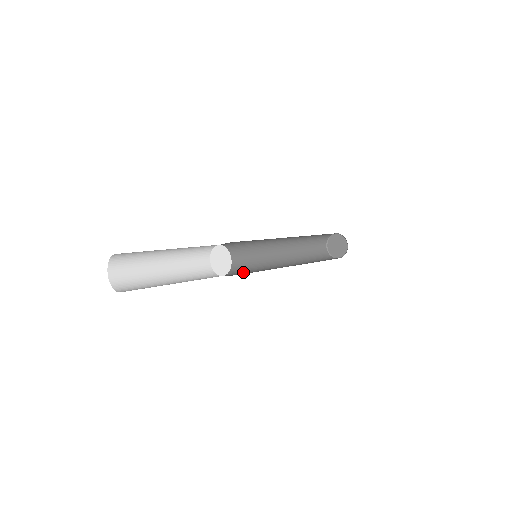
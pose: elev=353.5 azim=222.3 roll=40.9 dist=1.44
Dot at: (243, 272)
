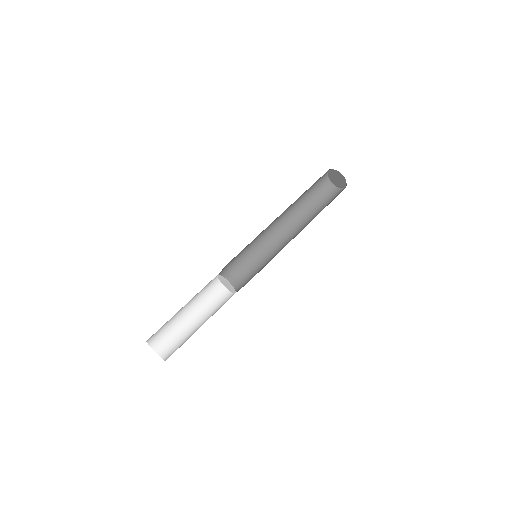
Dot at: (251, 273)
